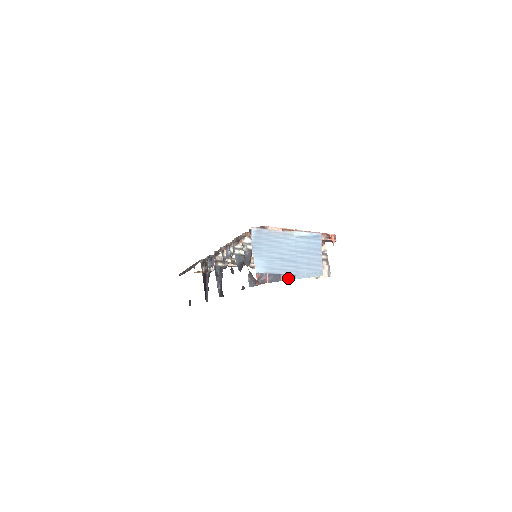
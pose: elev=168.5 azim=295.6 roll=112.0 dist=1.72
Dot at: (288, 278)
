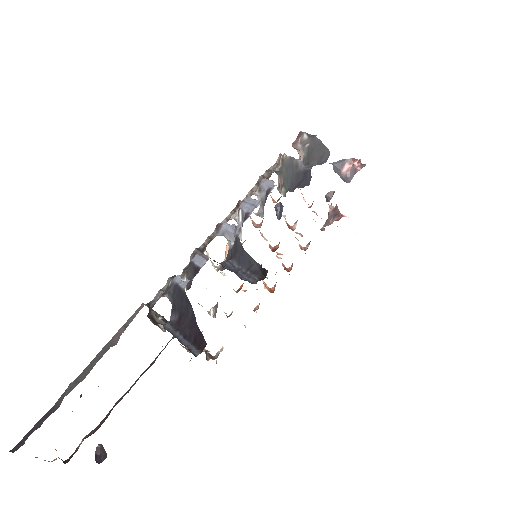
Dot at: occluded
